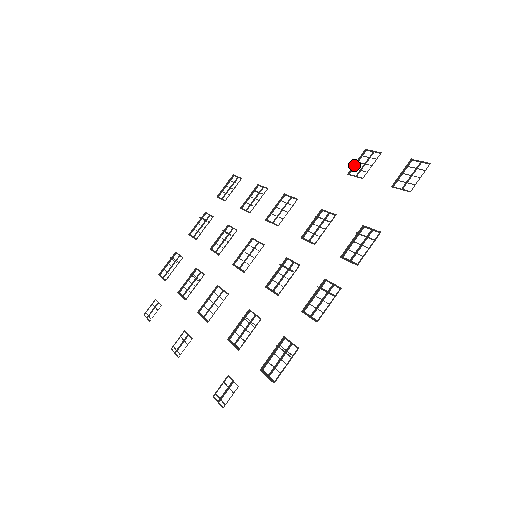
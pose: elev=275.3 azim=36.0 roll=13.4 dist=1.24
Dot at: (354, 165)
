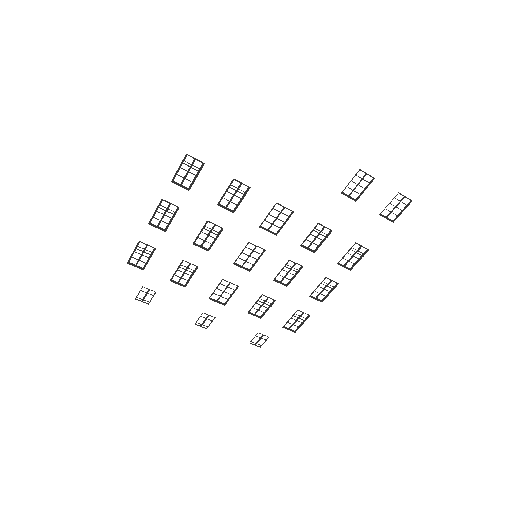
Dot at: occluded
